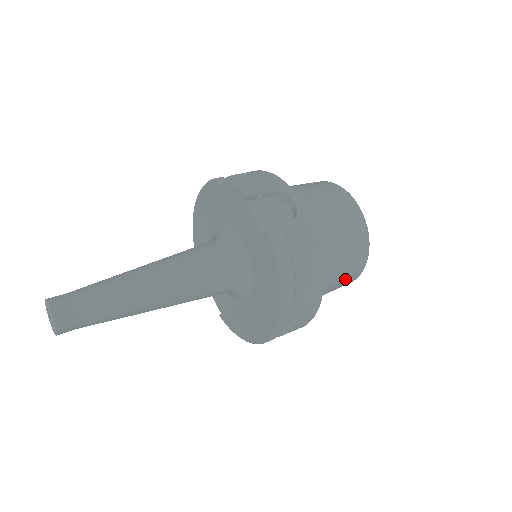
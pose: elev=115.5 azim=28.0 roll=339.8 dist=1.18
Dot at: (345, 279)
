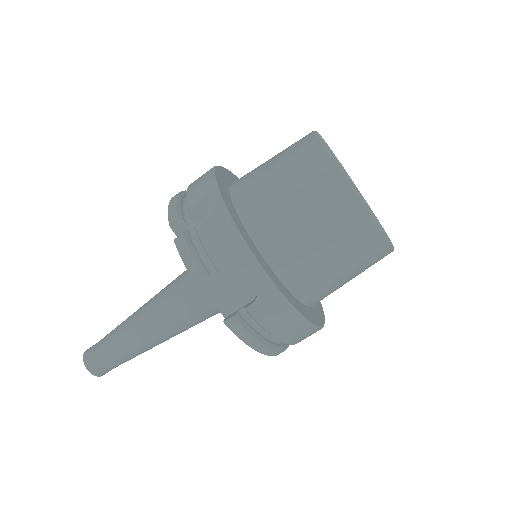
Dot at: occluded
